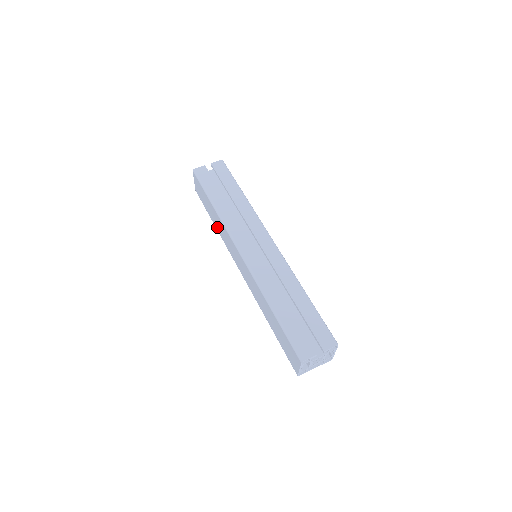
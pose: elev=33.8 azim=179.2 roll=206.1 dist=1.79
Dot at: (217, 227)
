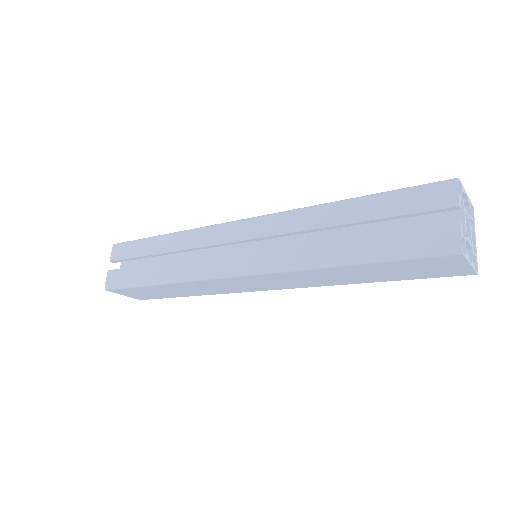
Dot at: (194, 294)
